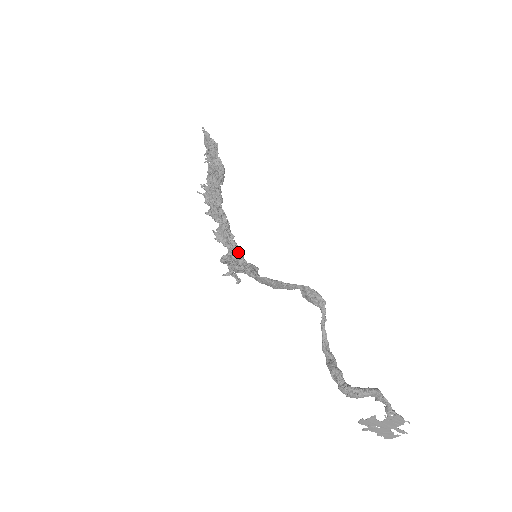
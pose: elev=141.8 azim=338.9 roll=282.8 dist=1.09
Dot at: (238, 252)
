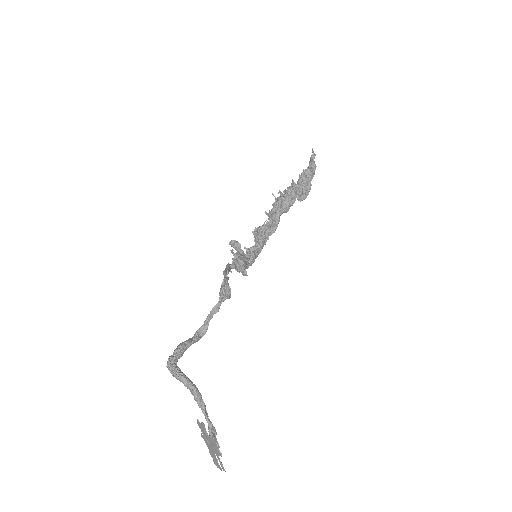
Dot at: (253, 248)
